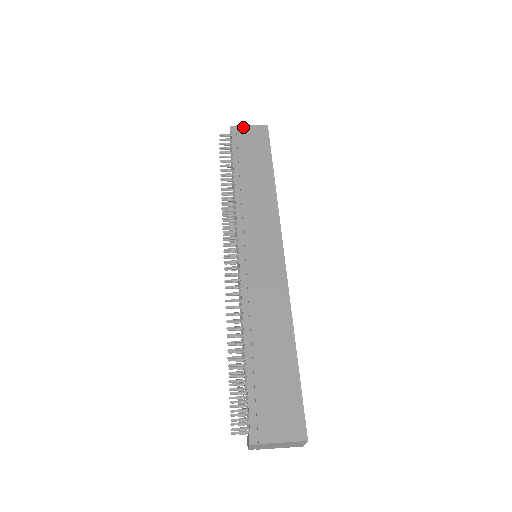
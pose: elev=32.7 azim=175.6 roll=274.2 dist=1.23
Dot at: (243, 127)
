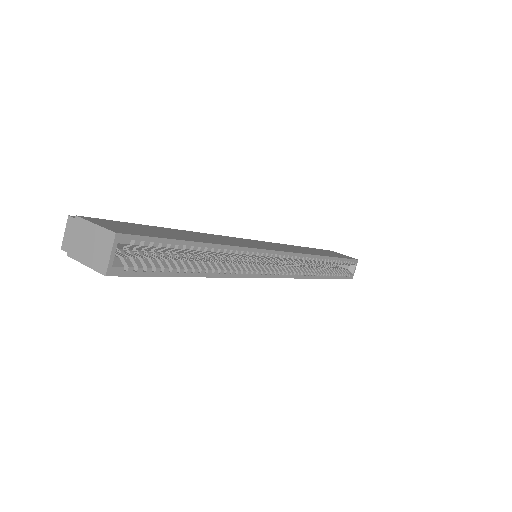
Dot at: (335, 252)
